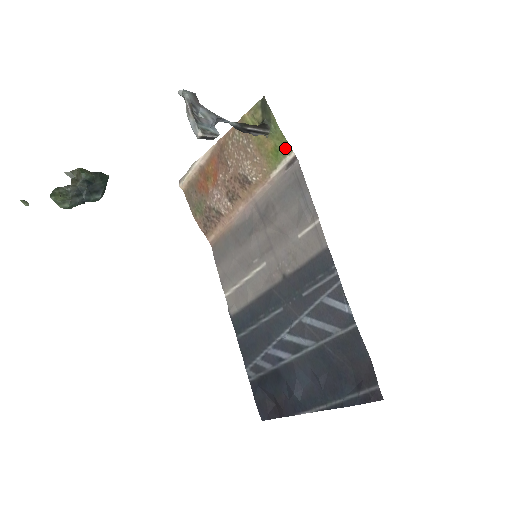
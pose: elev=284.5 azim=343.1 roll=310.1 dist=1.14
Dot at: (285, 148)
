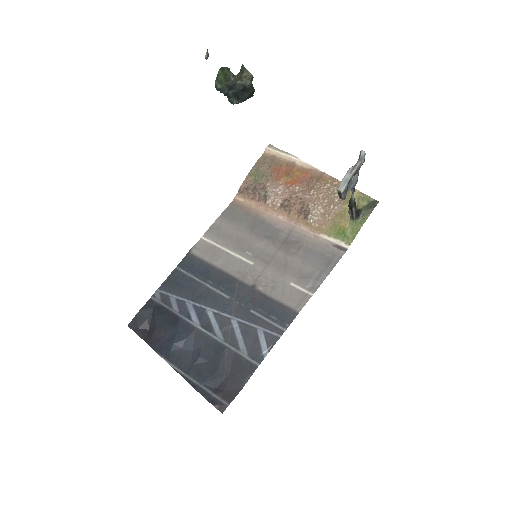
Dot at: (349, 238)
